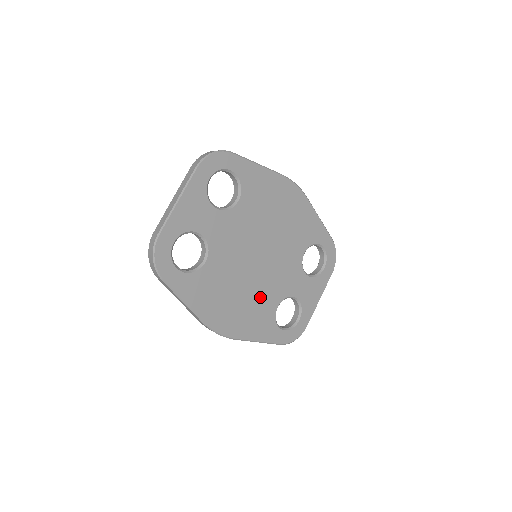
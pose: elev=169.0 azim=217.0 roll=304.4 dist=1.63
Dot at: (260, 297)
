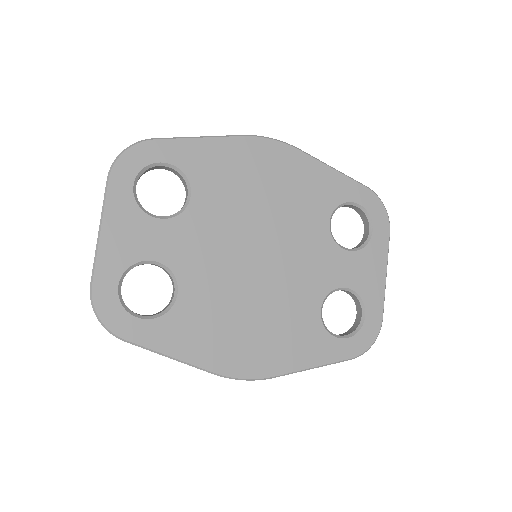
Dot at: (285, 308)
